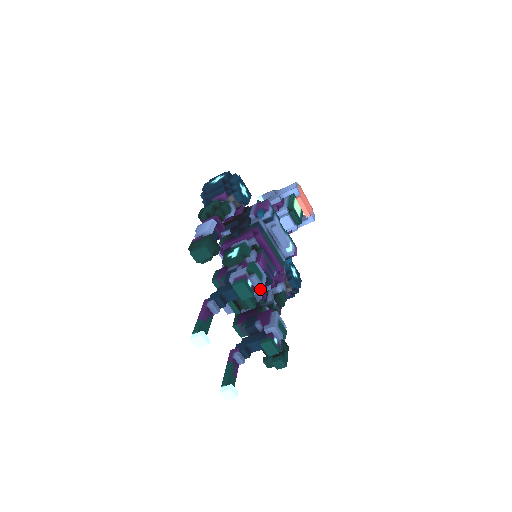
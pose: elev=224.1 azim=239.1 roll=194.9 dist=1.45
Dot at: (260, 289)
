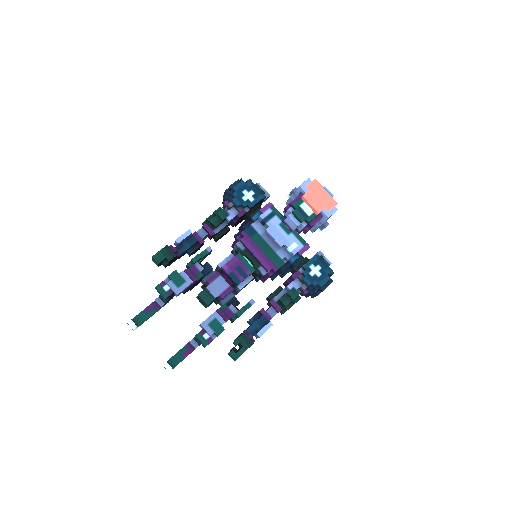
Dot at: (175, 293)
